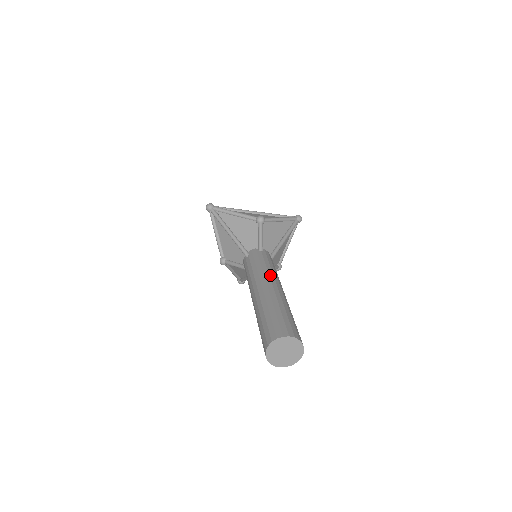
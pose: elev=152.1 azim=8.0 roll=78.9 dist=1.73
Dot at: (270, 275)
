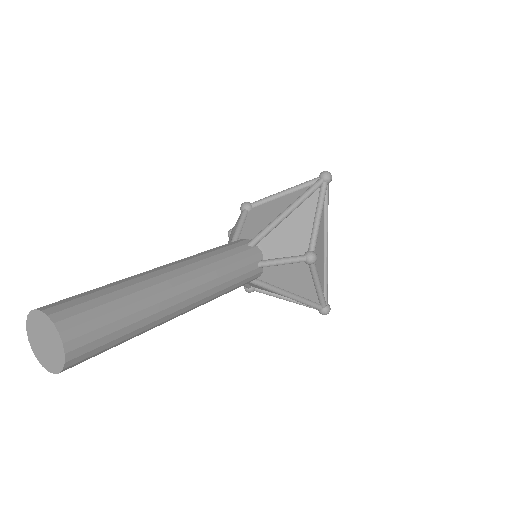
Dot at: (181, 259)
